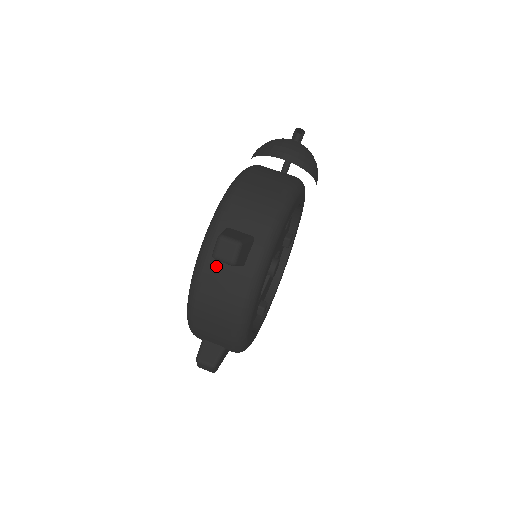
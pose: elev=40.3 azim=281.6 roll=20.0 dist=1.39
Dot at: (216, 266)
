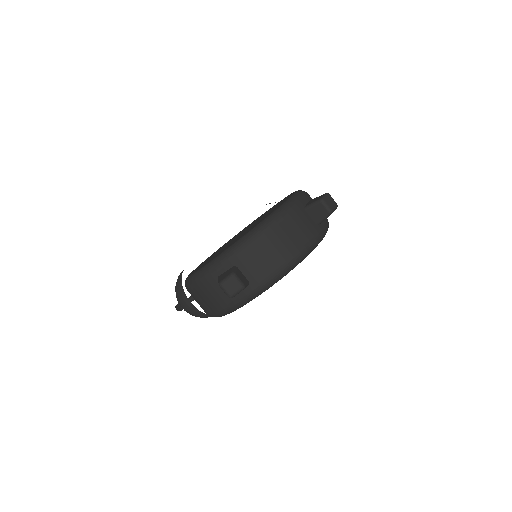
Dot at: (303, 213)
